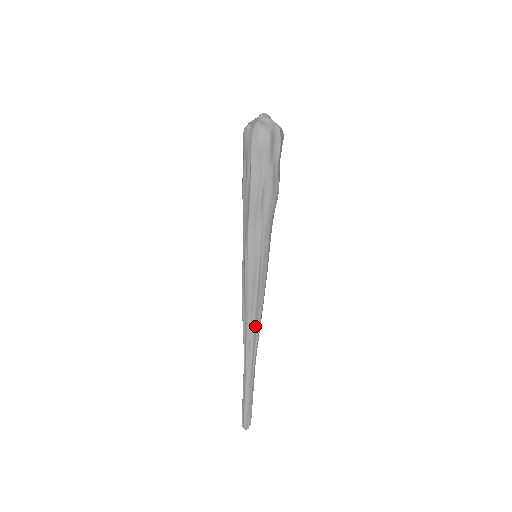
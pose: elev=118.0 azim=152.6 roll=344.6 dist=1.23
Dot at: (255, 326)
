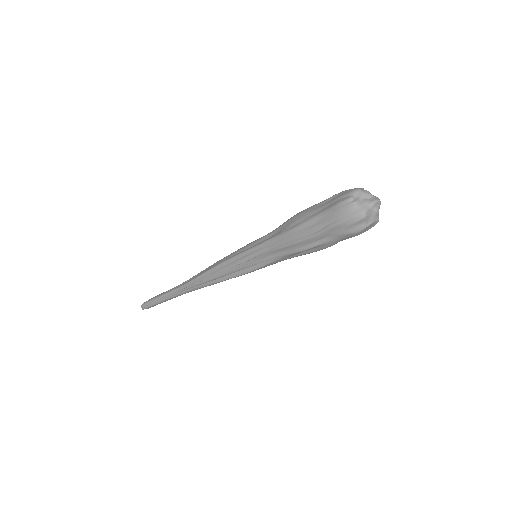
Dot at: (209, 285)
